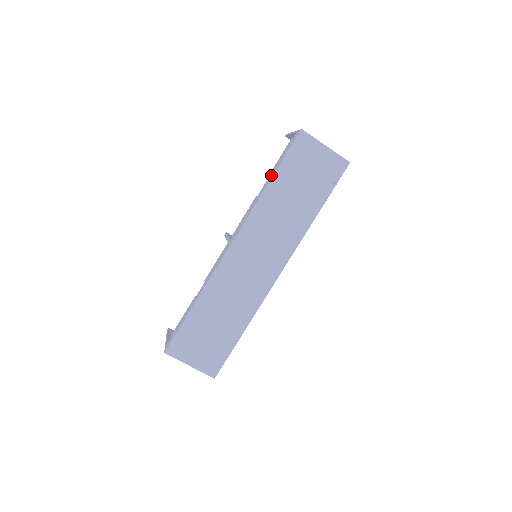
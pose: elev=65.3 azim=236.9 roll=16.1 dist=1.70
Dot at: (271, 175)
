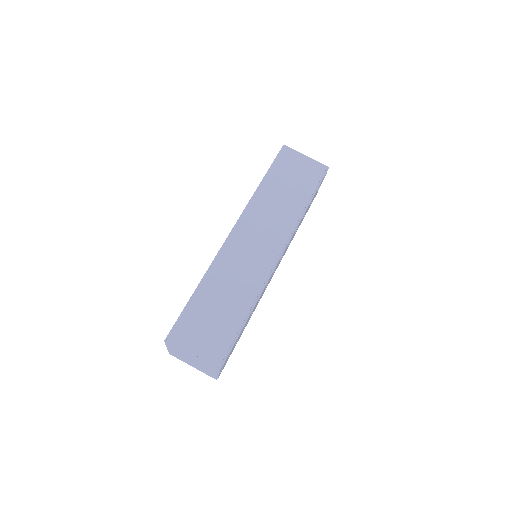
Dot at: occluded
